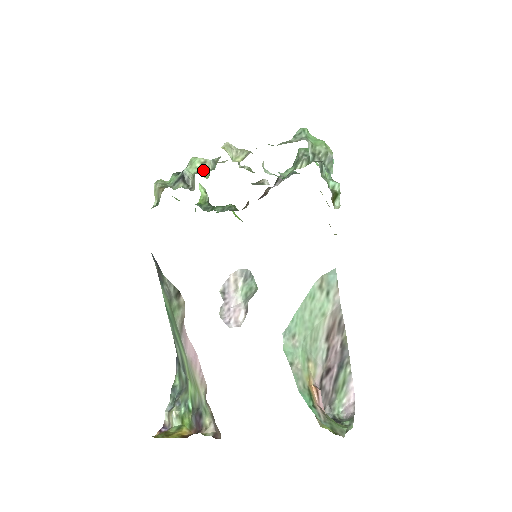
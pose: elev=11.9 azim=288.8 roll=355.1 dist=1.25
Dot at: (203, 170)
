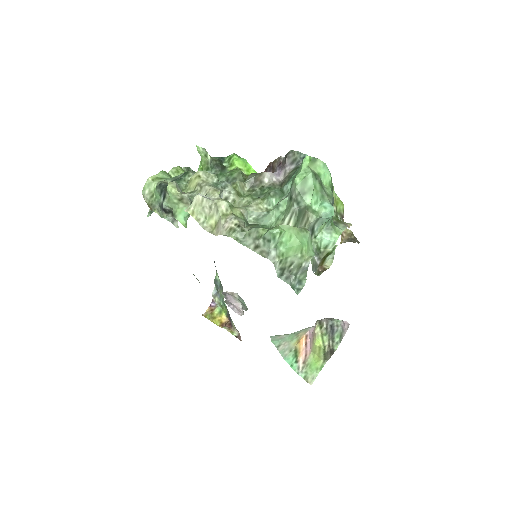
Dot at: (182, 207)
